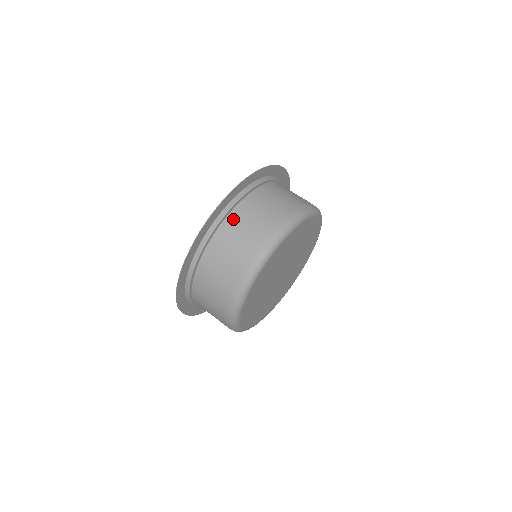
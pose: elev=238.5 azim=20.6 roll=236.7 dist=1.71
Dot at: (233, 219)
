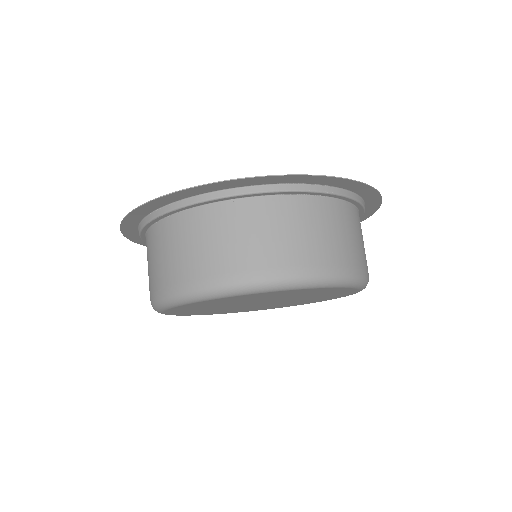
Dot at: (326, 206)
